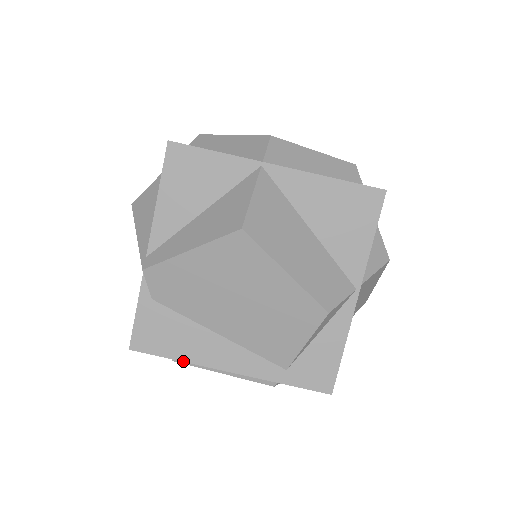
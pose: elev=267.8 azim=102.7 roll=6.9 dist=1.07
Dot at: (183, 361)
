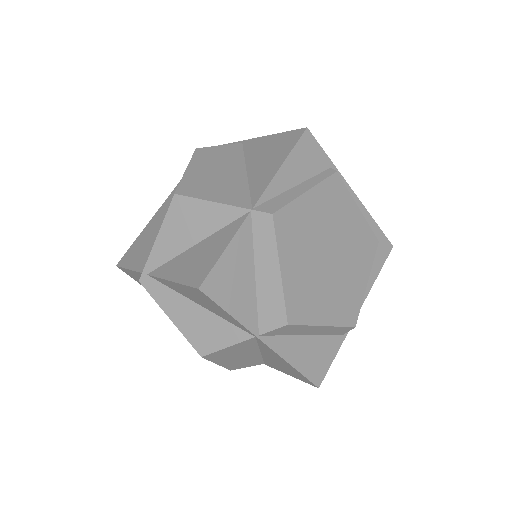
Dot at: occluded
